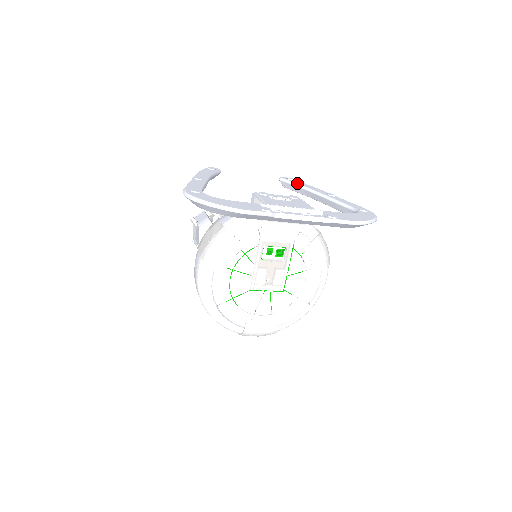
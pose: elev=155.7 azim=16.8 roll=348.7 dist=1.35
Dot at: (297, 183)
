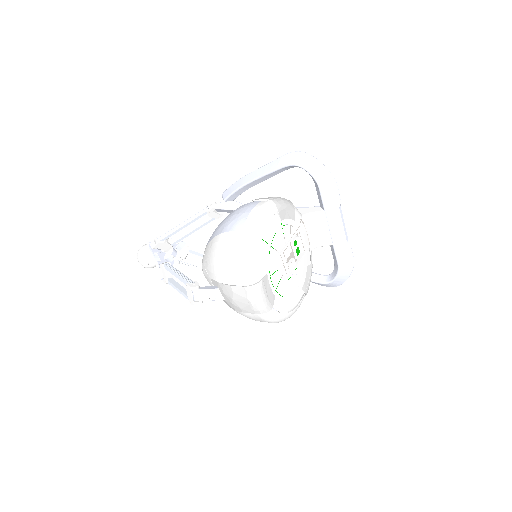
Dot at: occluded
